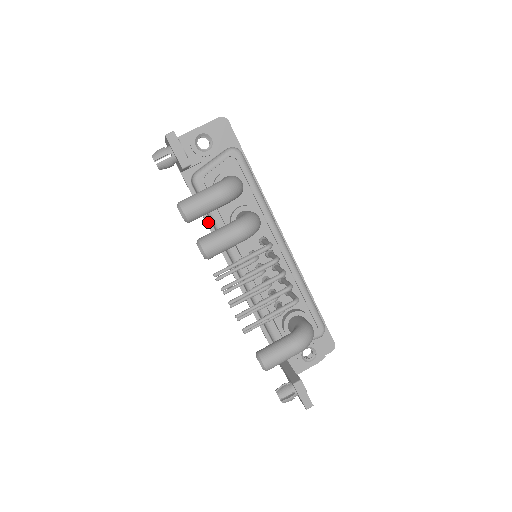
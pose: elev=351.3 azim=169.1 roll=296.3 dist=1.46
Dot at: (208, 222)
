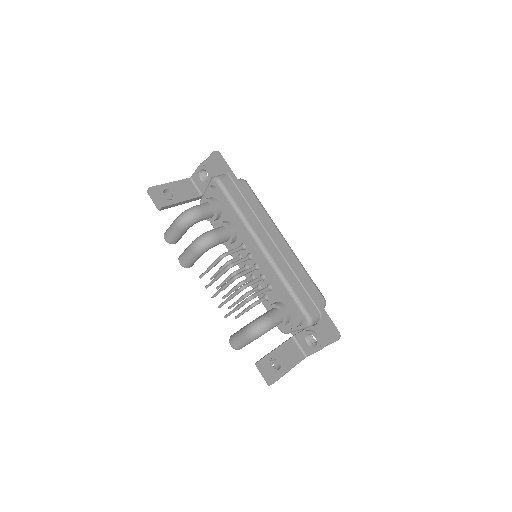
Dot at: occluded
